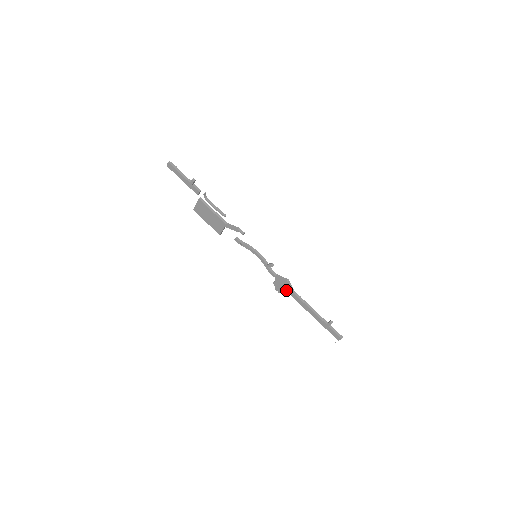
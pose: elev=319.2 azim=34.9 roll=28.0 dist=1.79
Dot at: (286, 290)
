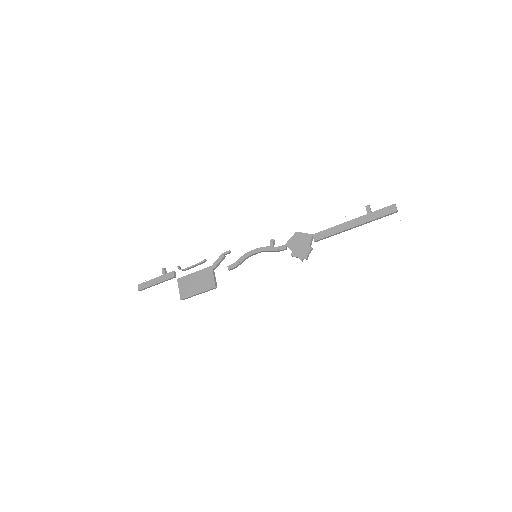
Dot at: (306, 243)
